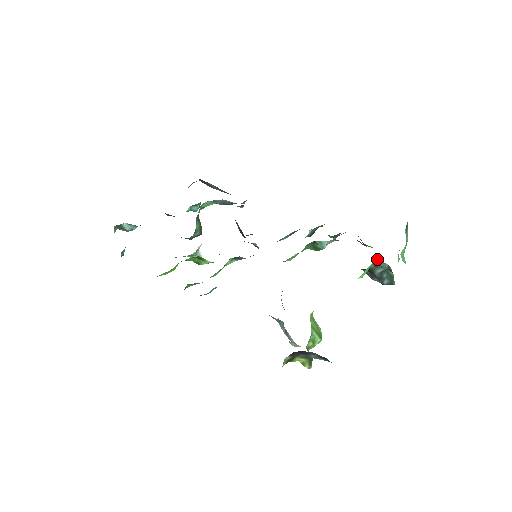
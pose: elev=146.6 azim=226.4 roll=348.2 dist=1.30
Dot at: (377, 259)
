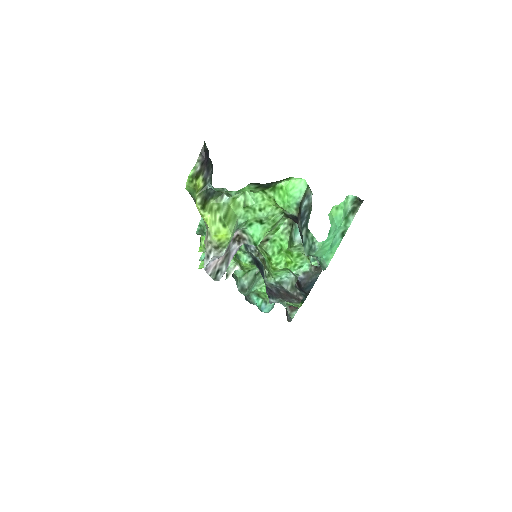
Dot at: (308, 185)
